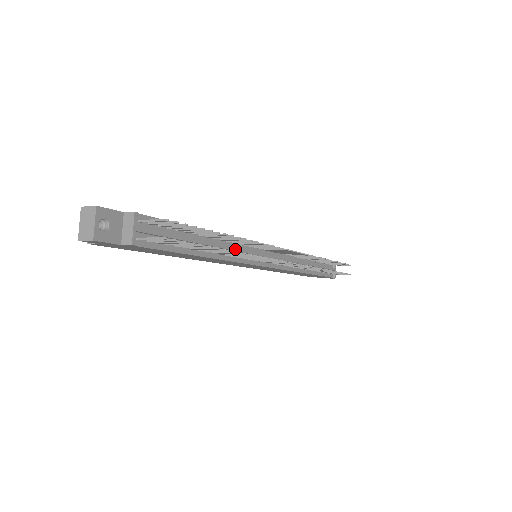
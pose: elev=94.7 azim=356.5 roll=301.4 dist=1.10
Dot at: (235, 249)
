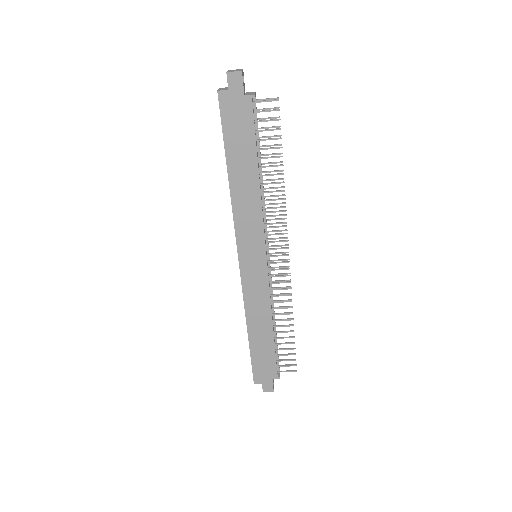
Dot at: occluded
